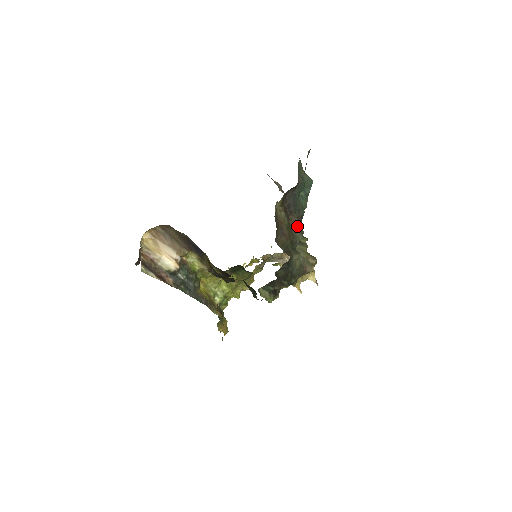
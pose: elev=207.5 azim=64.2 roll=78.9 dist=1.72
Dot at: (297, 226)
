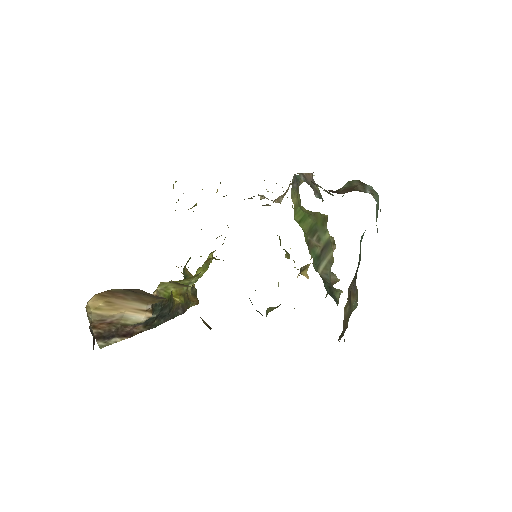
Dot at: (353, 292)
